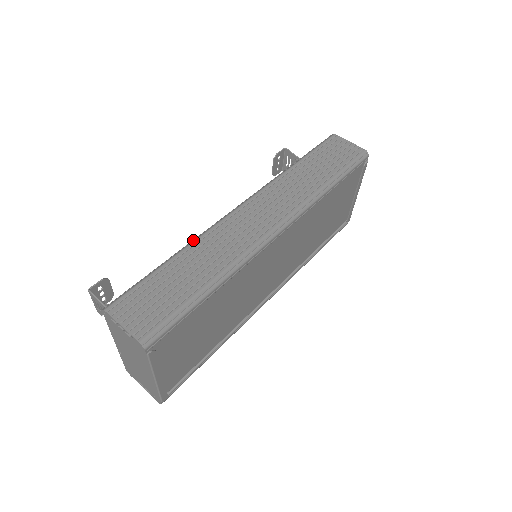
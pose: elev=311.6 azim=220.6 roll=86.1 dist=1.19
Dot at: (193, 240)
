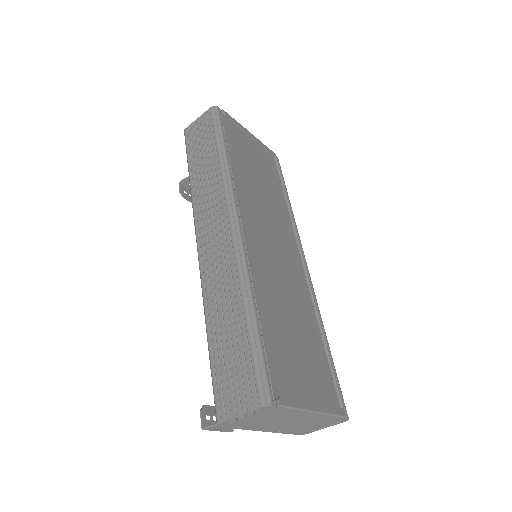
Dot at: occluded
